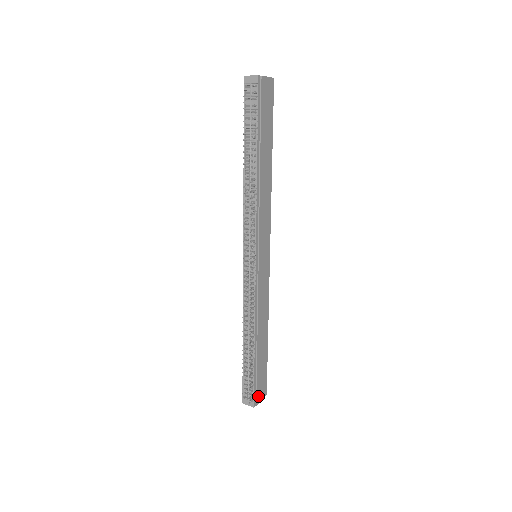
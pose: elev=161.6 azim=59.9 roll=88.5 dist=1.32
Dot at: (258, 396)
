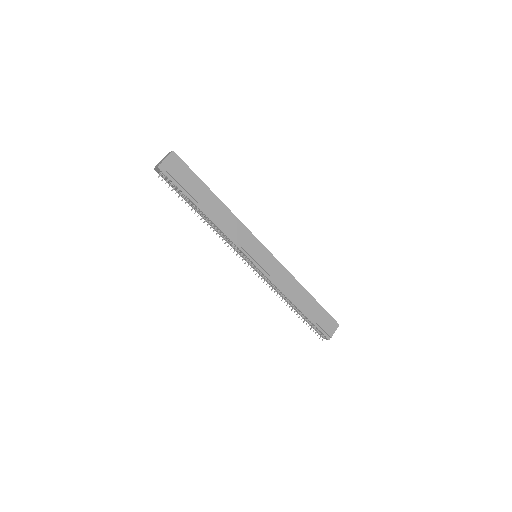
Dot at: (329, 332)
